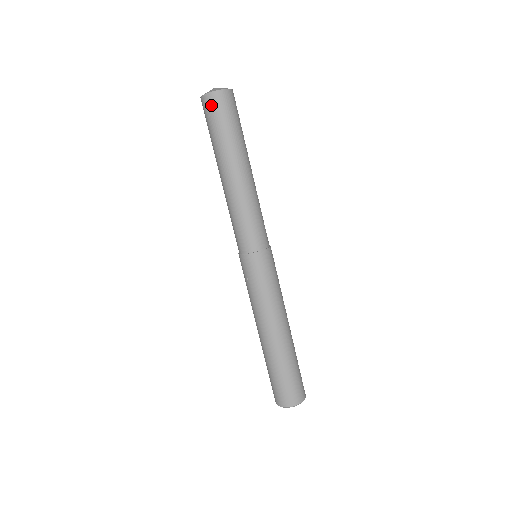
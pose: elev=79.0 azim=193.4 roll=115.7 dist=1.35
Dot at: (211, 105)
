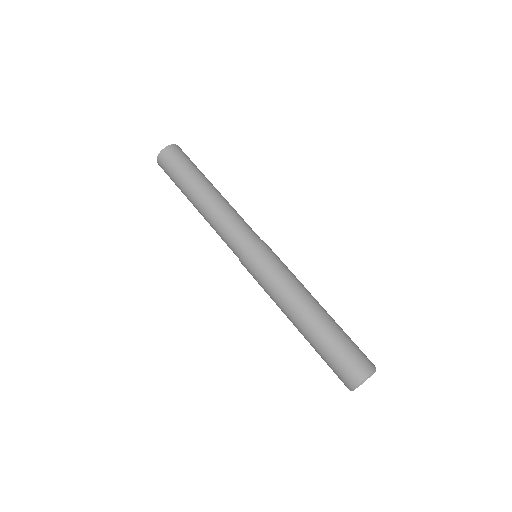
Dot at: (165, 159)
